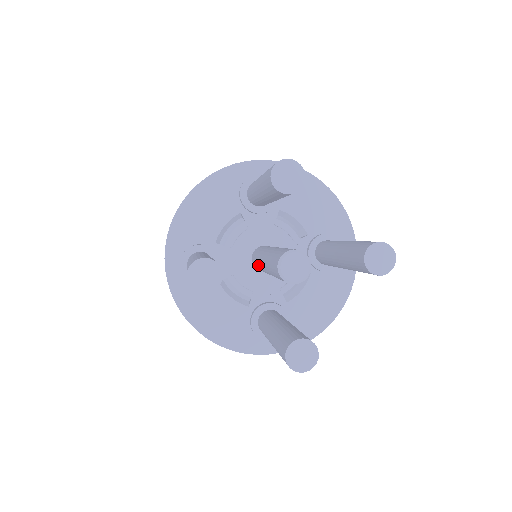
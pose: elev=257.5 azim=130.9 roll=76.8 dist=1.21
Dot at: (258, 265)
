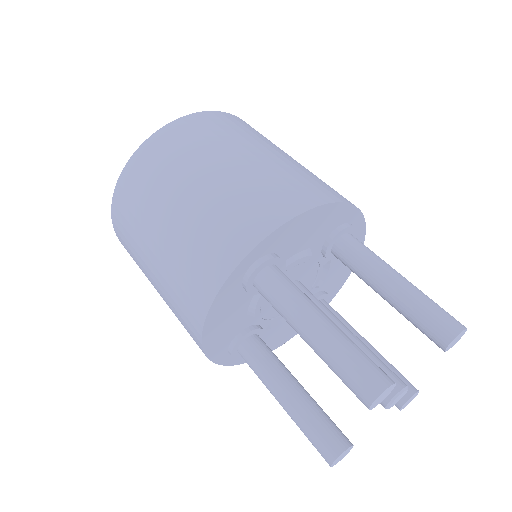
Dot at: occluded
